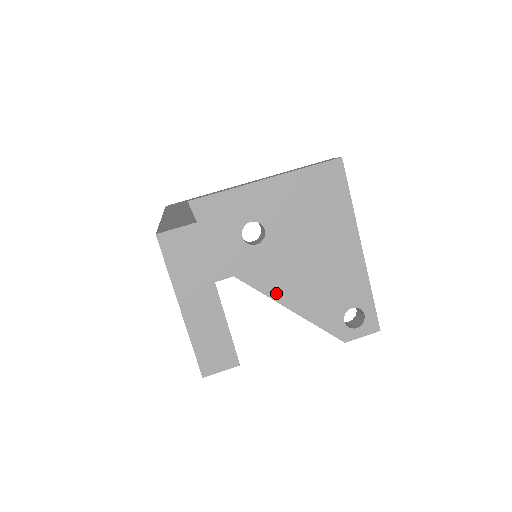
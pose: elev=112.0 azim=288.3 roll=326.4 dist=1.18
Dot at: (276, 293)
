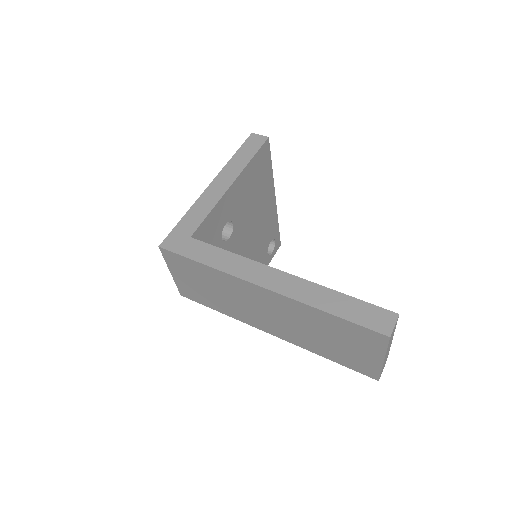
Dot at: occluded
